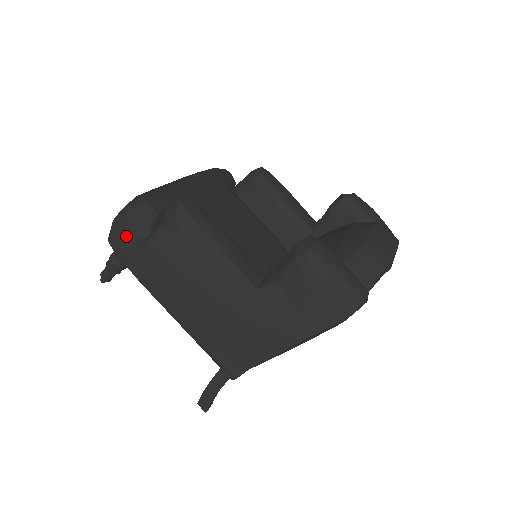
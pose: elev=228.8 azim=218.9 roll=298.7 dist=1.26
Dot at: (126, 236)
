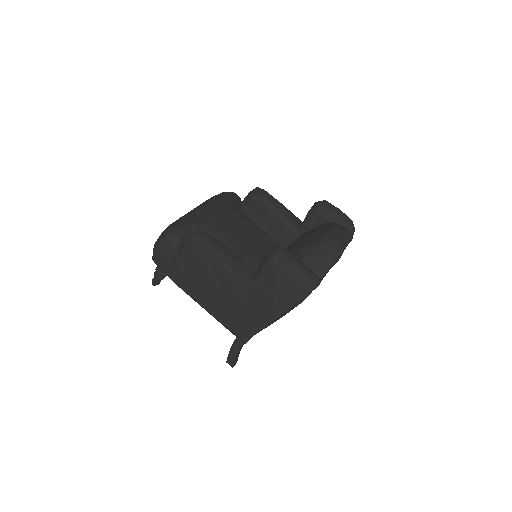
Dot at: (163, 256)
